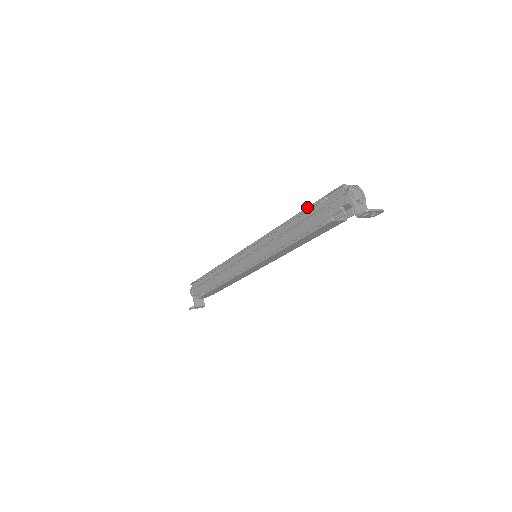
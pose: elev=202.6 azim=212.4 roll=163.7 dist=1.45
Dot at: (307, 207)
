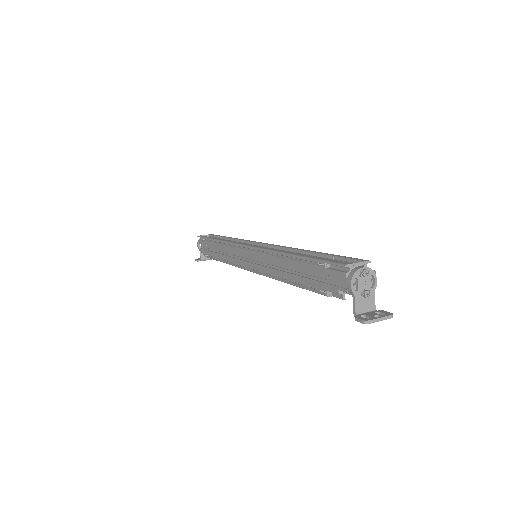
Dot at: (305, 257)
